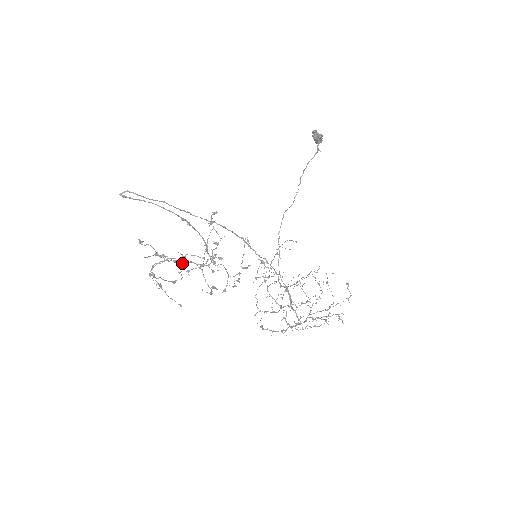
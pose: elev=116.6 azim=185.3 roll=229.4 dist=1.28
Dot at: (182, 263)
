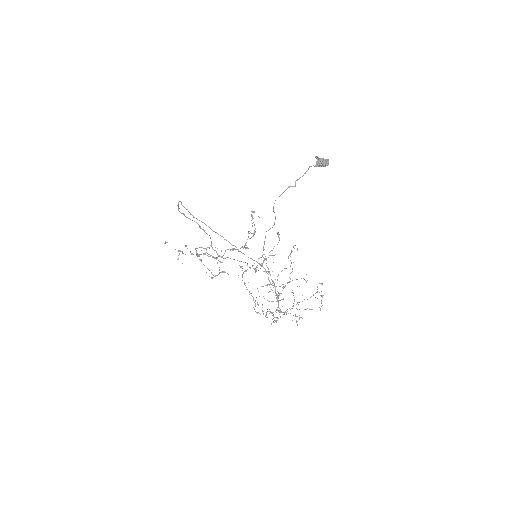
Dot at: (198, 255)
